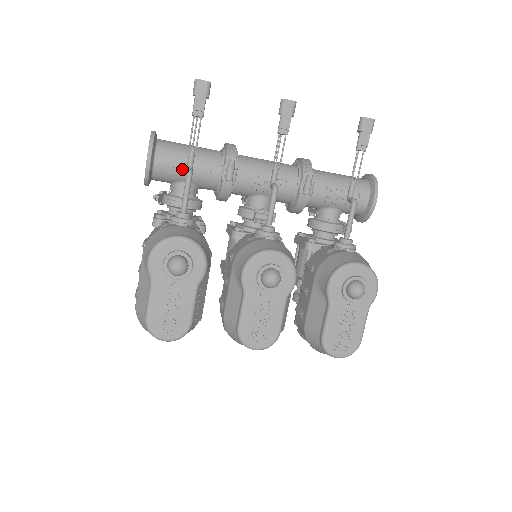
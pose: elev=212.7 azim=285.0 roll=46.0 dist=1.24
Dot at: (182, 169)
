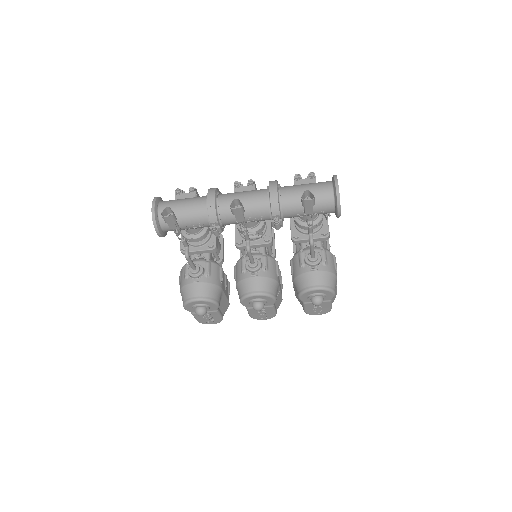
Dot at: (183, 228)
